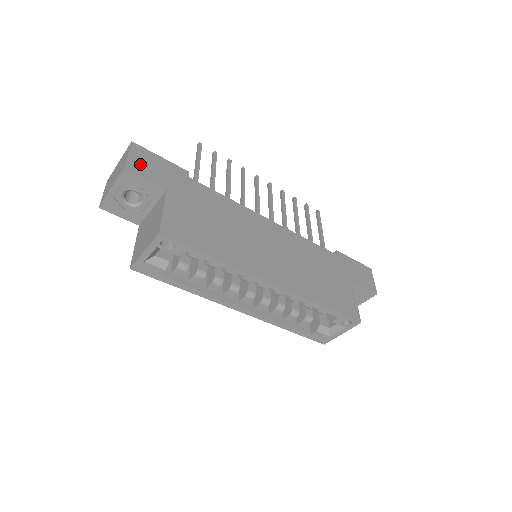
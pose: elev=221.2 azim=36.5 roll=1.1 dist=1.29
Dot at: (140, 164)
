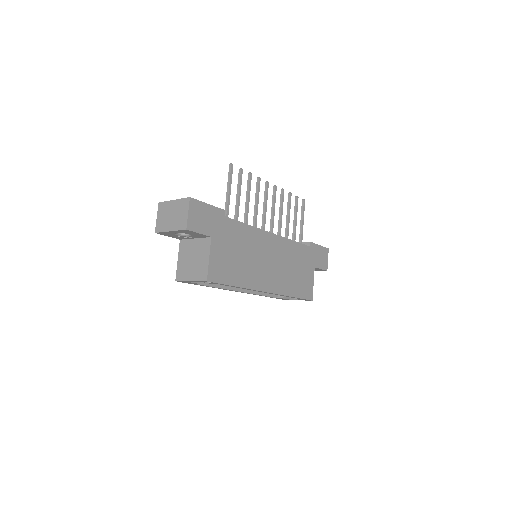
Dot at: (195, 220)
